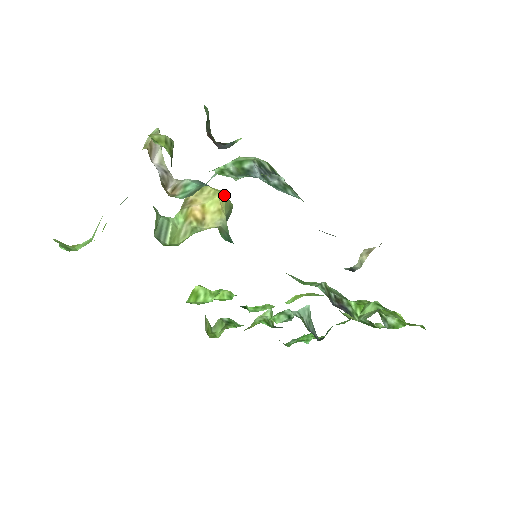
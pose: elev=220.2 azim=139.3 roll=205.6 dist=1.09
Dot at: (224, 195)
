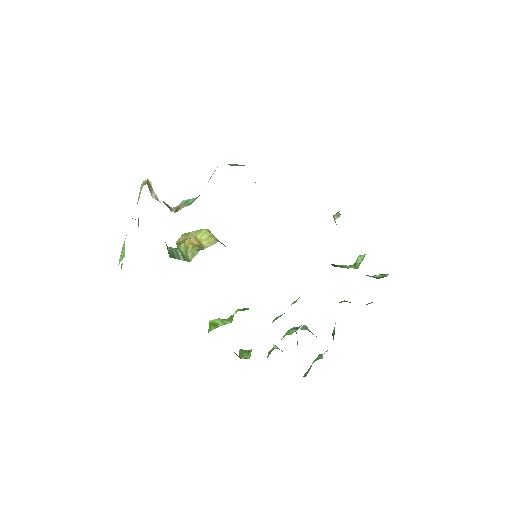
Dot at: (208, 229)
